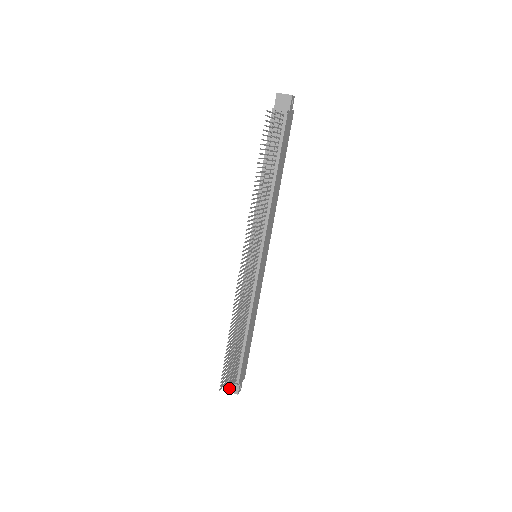
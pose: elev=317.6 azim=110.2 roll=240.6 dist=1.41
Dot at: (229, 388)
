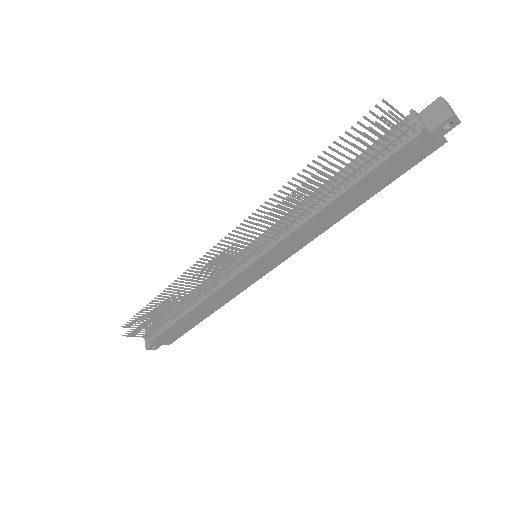
Dot at: (132, 335)
